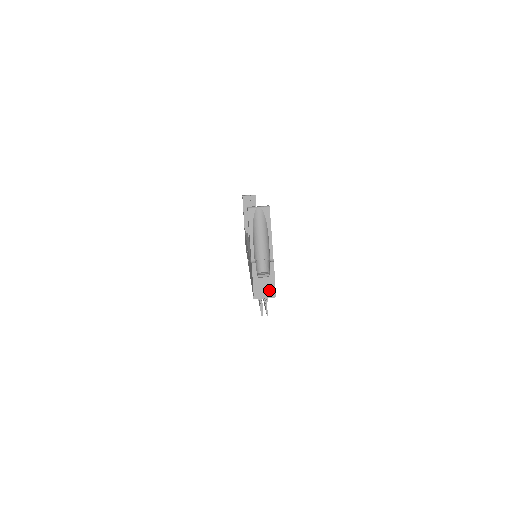
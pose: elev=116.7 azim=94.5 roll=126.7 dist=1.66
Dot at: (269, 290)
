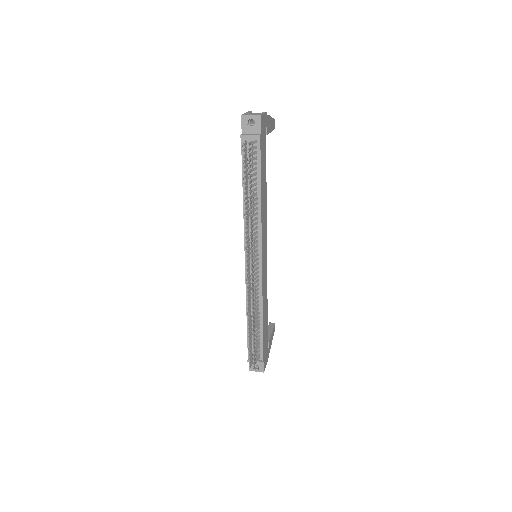
Dot at: (256, 114)
